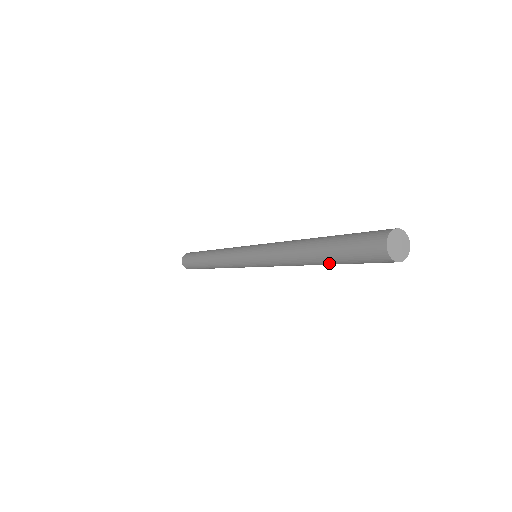
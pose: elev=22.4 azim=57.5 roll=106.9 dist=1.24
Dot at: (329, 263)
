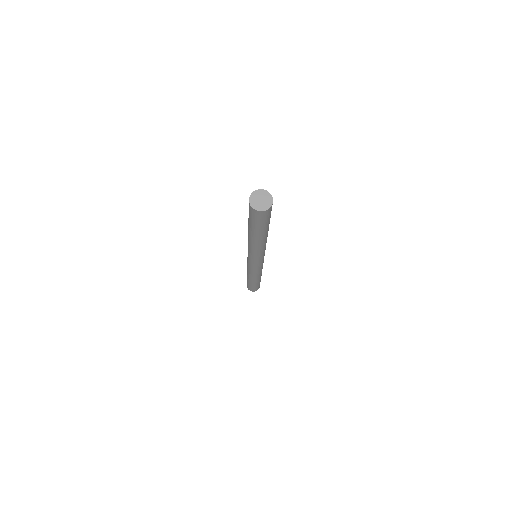
Dot at: (257, 234)
